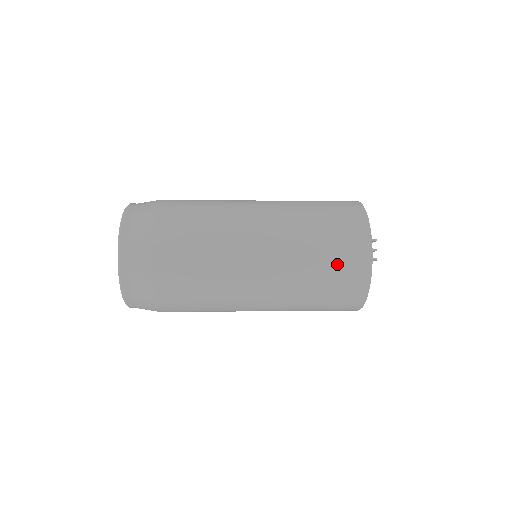
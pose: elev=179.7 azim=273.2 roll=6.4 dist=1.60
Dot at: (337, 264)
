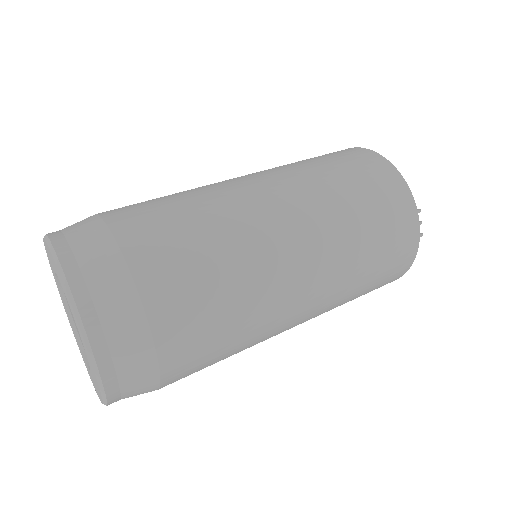
Dot at: (387, 256)
